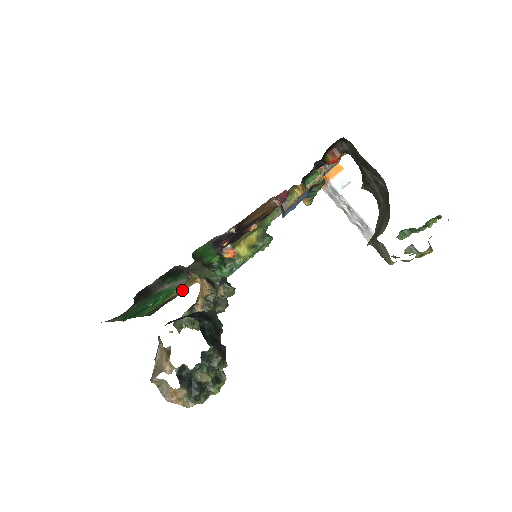
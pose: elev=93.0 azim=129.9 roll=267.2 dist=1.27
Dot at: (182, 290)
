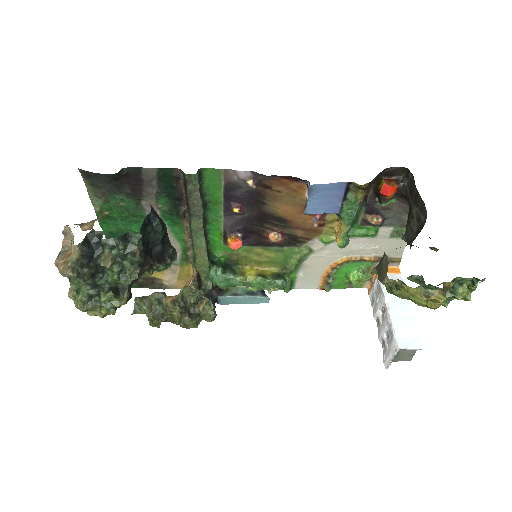
Dot at: (171, 282)
